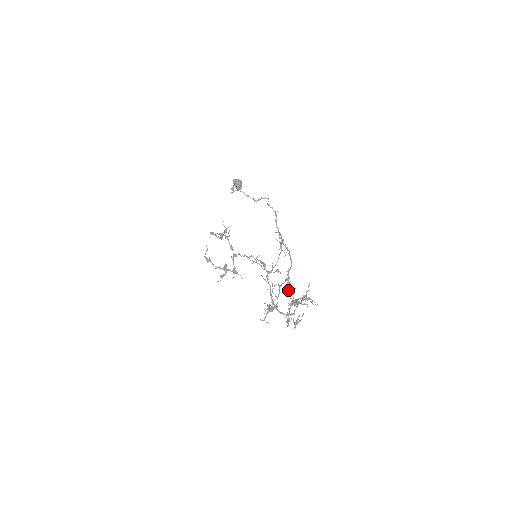
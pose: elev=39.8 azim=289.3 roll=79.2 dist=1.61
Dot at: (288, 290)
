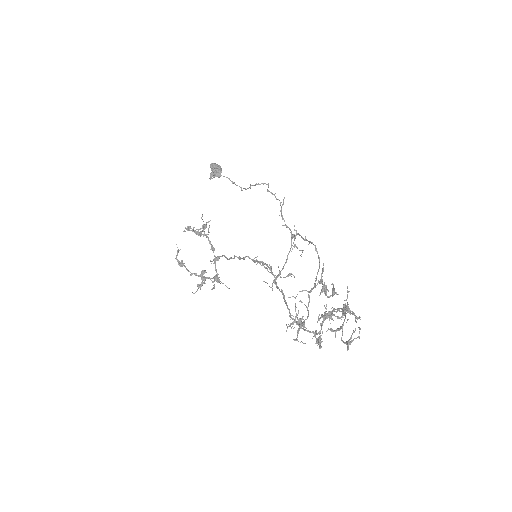
Dot at: (329, 296)
